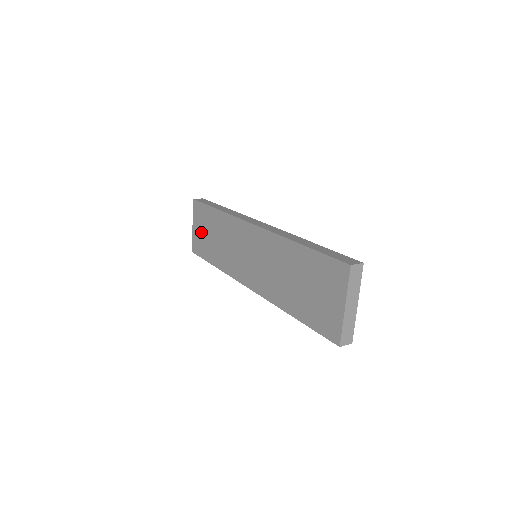
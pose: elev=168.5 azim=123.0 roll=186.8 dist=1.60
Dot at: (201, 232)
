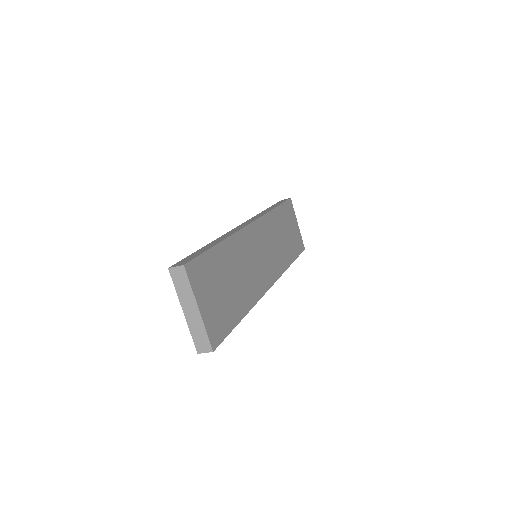
Dot at: occluded
